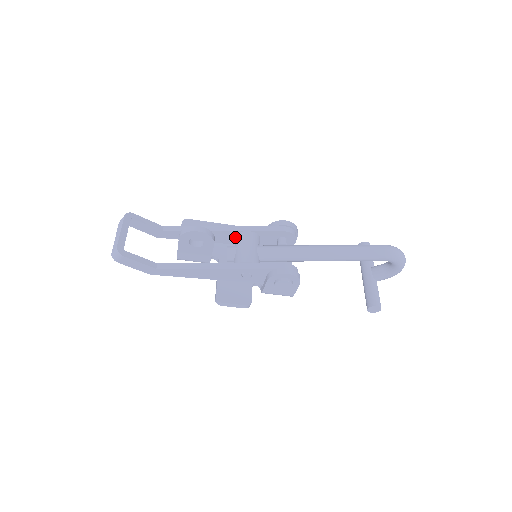
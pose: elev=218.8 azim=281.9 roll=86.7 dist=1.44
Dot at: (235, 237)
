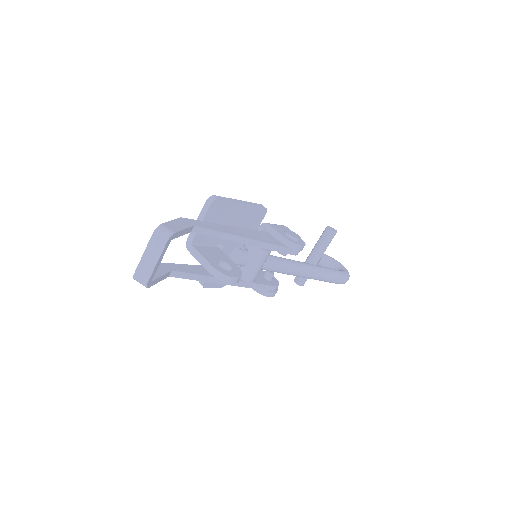
Dot at: occluded
